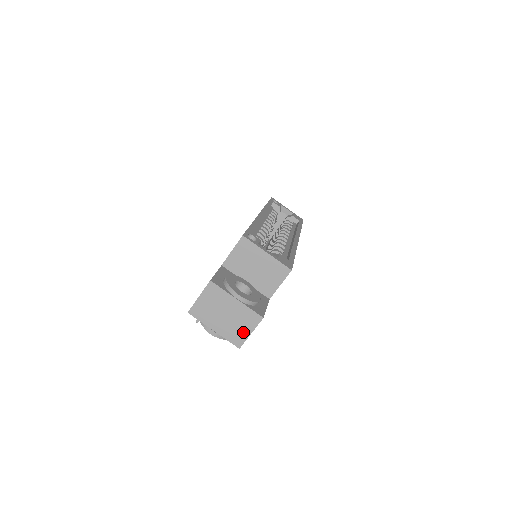
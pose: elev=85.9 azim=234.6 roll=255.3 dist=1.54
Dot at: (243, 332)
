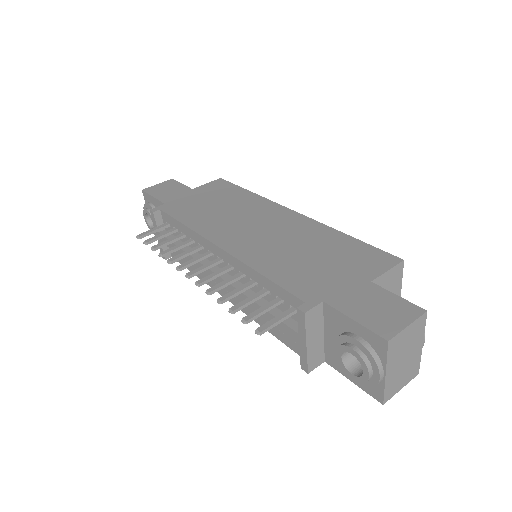
Dot at: (399, 385)
